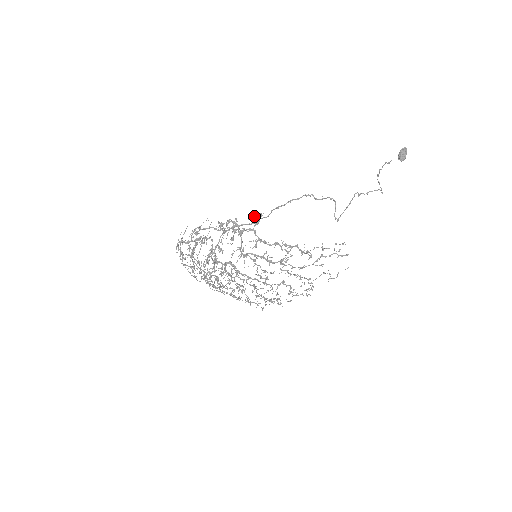
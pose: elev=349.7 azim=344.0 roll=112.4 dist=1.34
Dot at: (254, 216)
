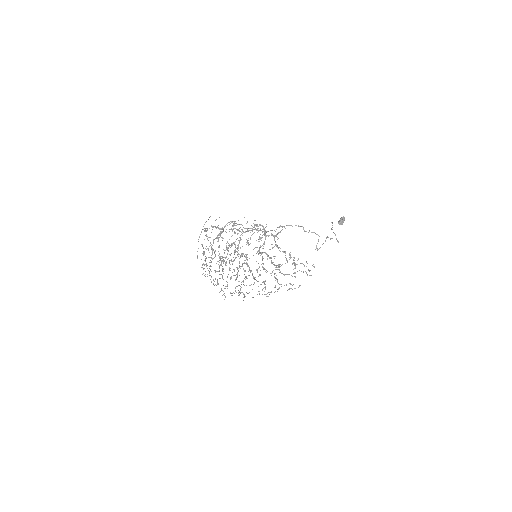
Dot at: occluded
